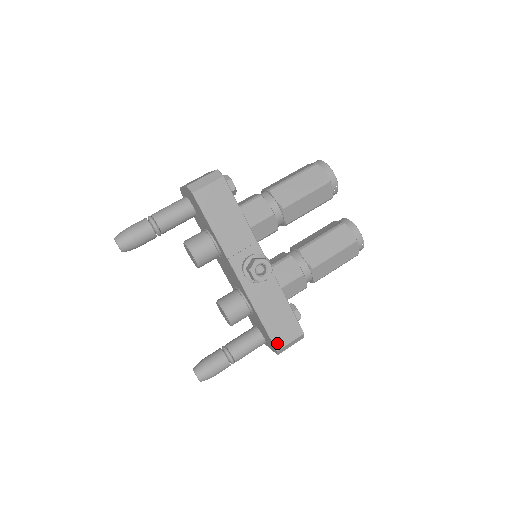
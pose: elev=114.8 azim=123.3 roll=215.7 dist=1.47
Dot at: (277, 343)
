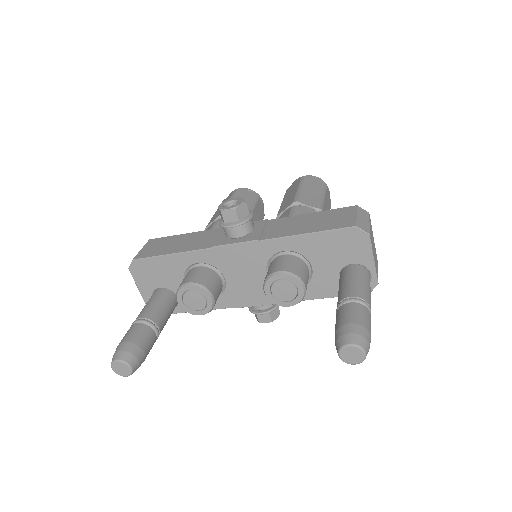
Dot at: (345, 225)
